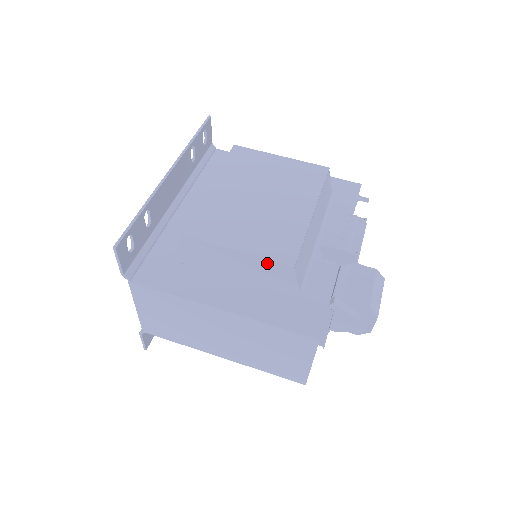
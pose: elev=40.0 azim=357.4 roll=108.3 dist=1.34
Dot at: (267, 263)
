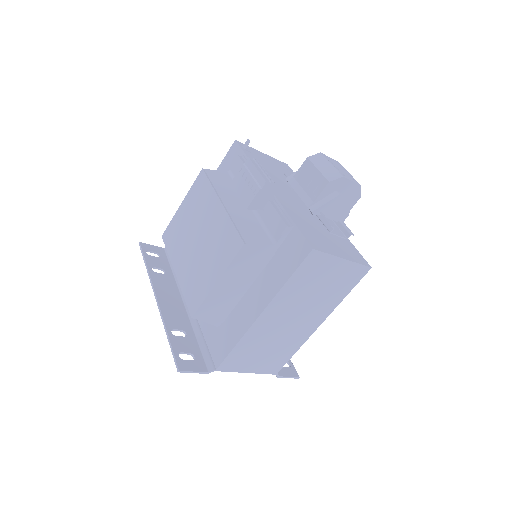
Dot at: (236, 263)
